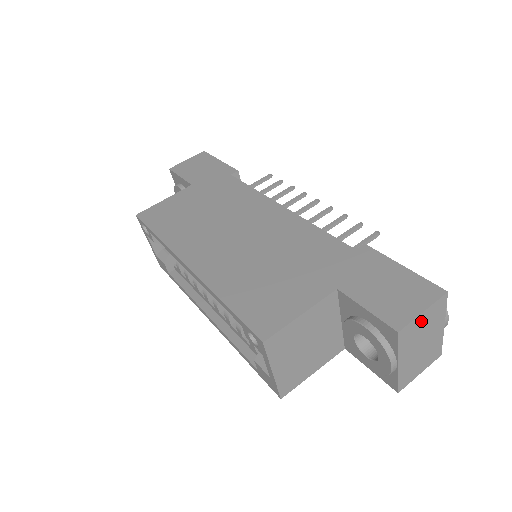
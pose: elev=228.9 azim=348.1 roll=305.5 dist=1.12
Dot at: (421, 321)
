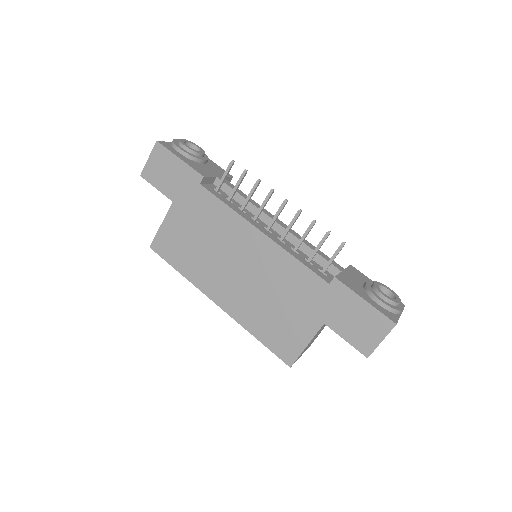
Dot at: occluded
